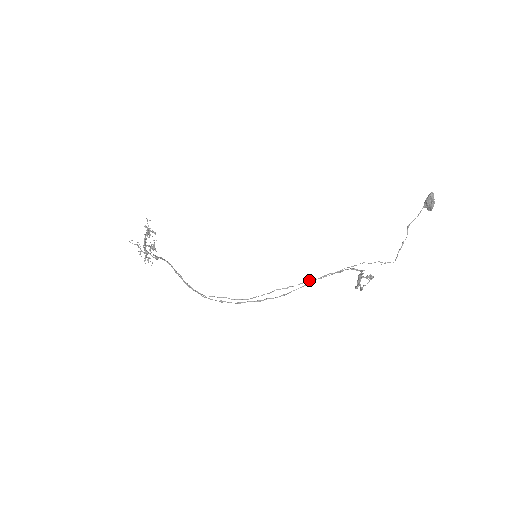
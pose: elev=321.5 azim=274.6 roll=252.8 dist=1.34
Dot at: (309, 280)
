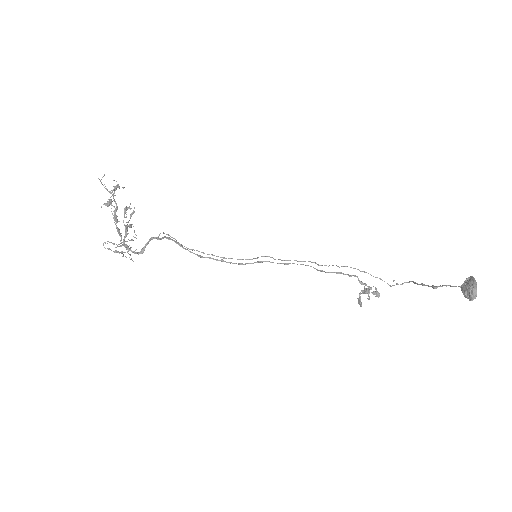
Dot at: (315, 263)
